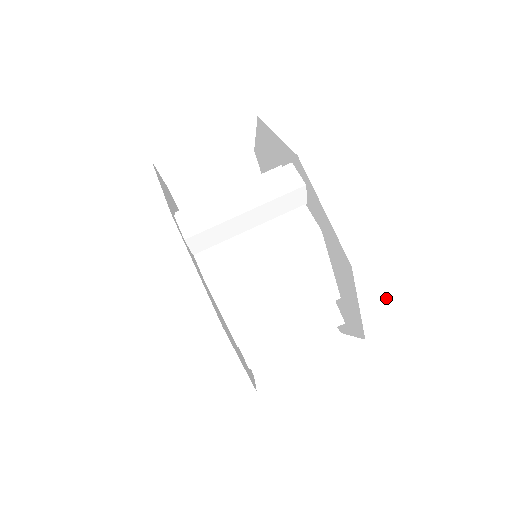
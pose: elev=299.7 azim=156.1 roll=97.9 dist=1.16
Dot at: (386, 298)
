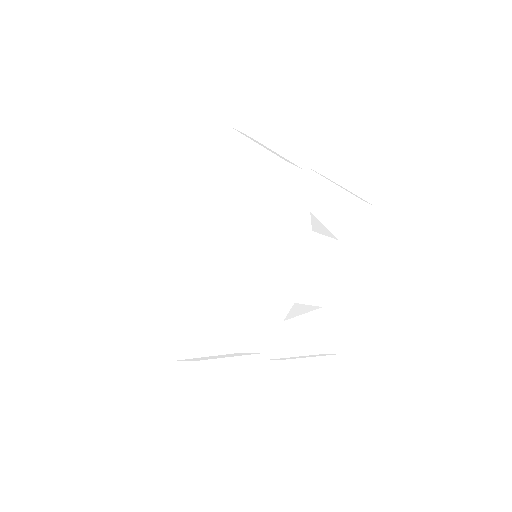
Dot at: (302, 357)
